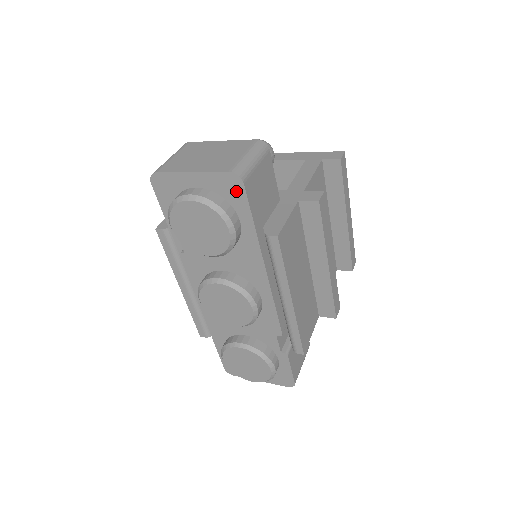
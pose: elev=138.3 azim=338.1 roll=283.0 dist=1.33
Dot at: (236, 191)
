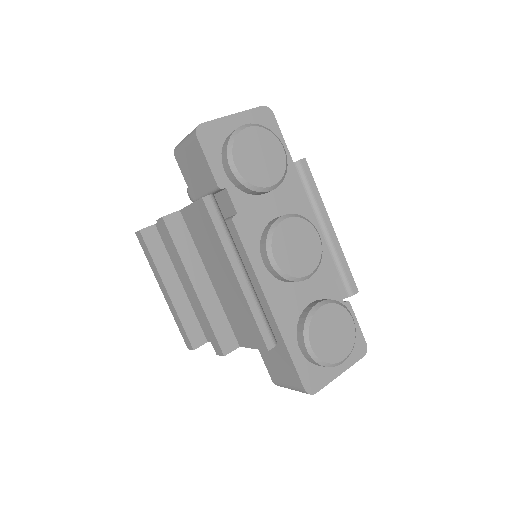
Dot at: (270, 122)
